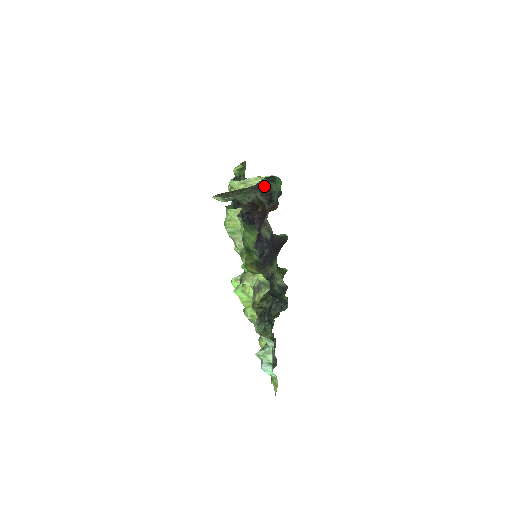
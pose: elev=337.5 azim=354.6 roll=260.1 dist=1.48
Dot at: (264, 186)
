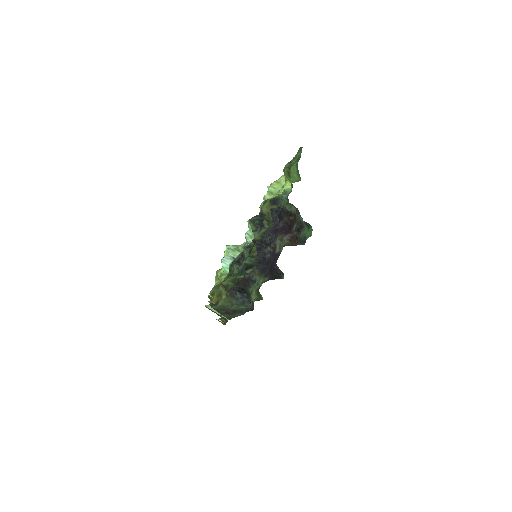
Dot at: (301, 220)
